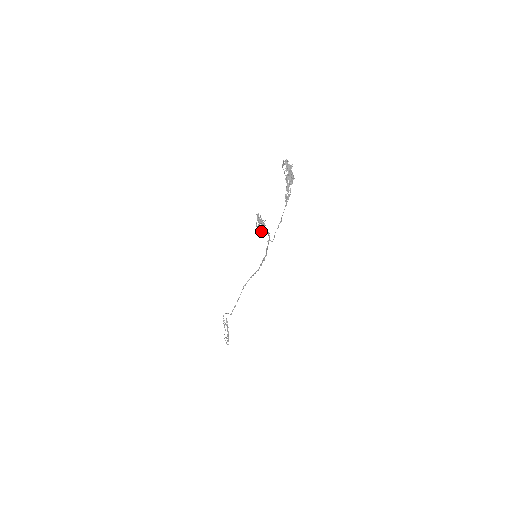
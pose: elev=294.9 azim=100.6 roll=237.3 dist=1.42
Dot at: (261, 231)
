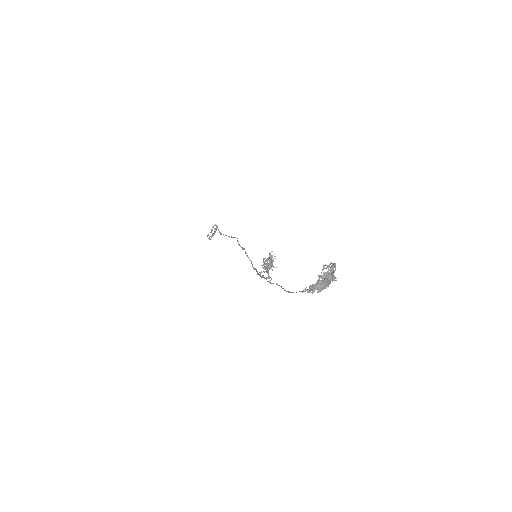
Dot at: (264, 269)
